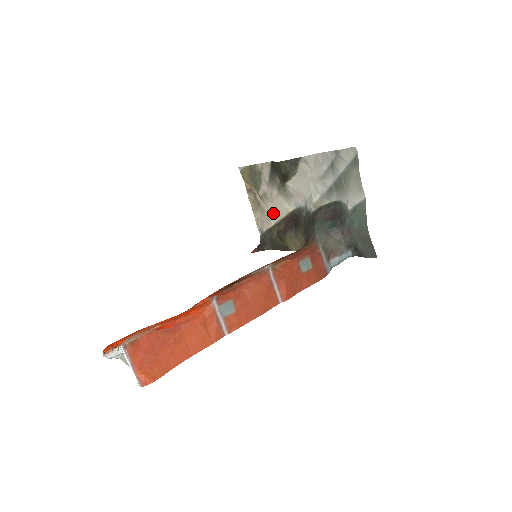
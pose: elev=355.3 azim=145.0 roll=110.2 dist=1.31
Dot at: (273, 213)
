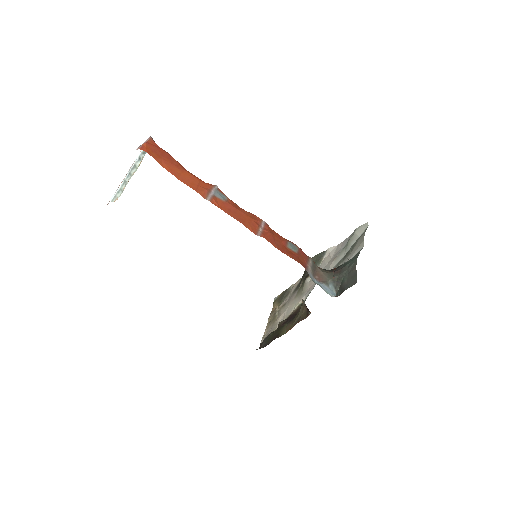
Dot at: (283, 317)
